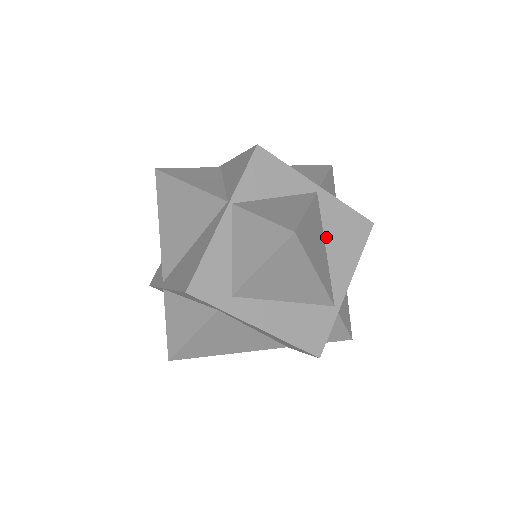
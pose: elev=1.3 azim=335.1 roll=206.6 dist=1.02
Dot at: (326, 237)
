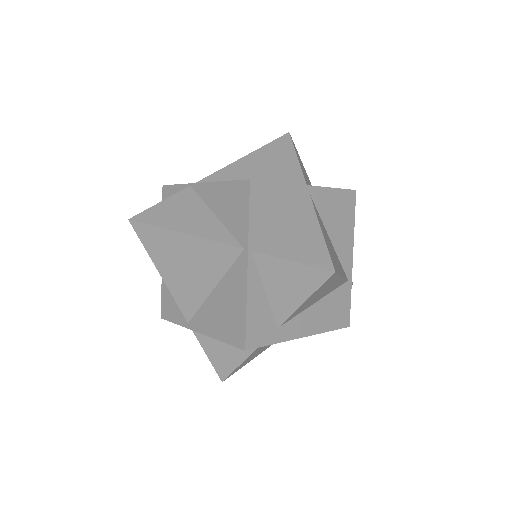
Dot at: (327, 228)
